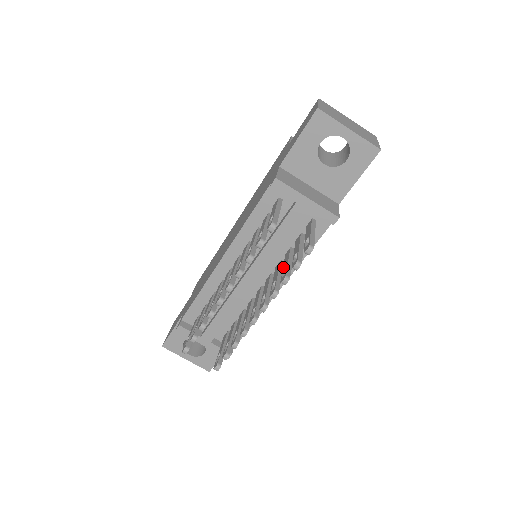
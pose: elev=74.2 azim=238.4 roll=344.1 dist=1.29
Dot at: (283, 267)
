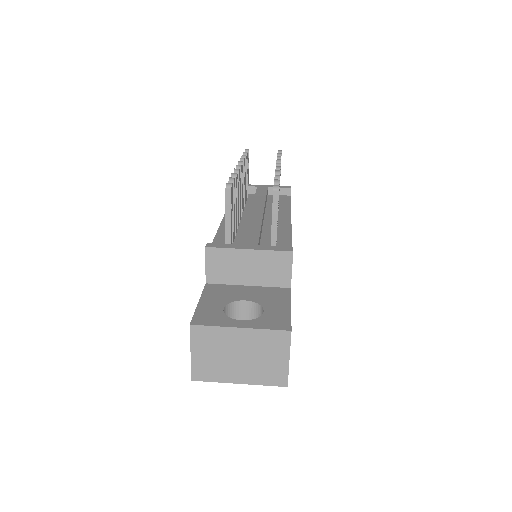
Dot at: occluded
